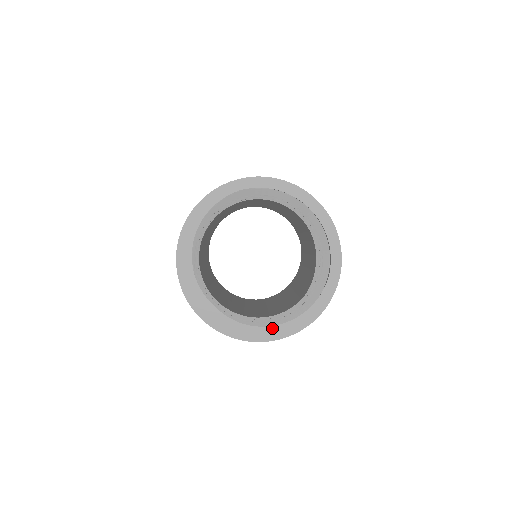
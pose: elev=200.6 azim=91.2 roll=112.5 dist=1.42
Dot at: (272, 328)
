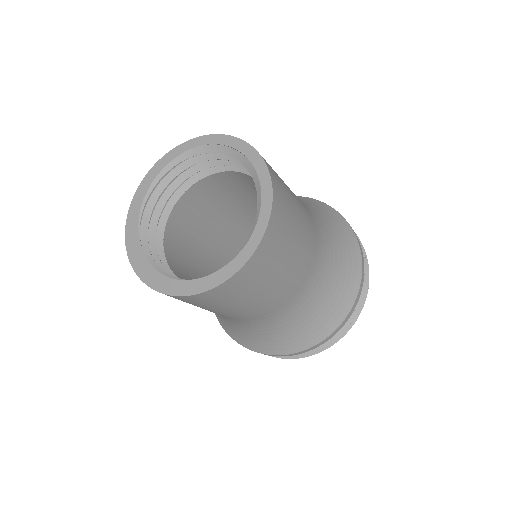
Dot at: (183, 282)
